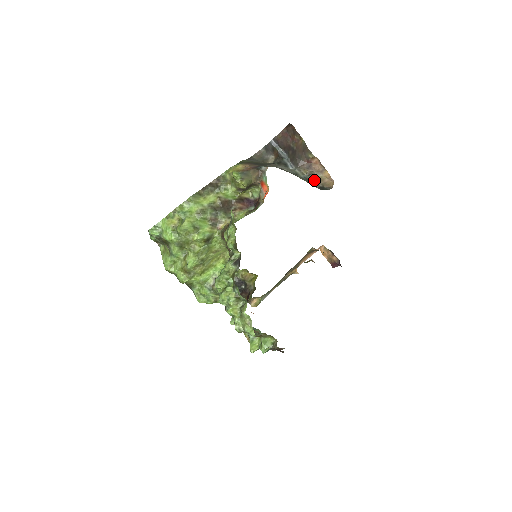
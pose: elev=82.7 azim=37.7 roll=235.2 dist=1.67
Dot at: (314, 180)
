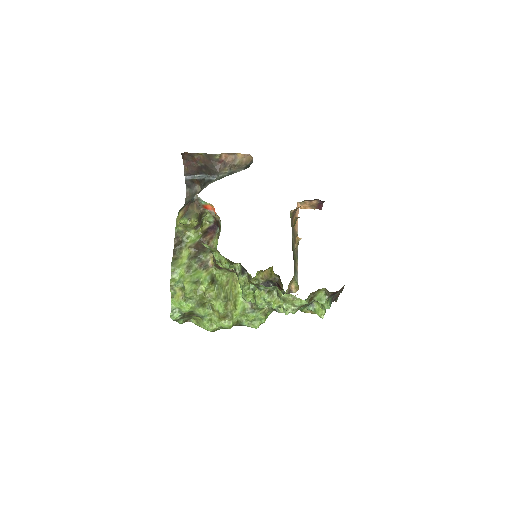
Dot at: (237, 168)
